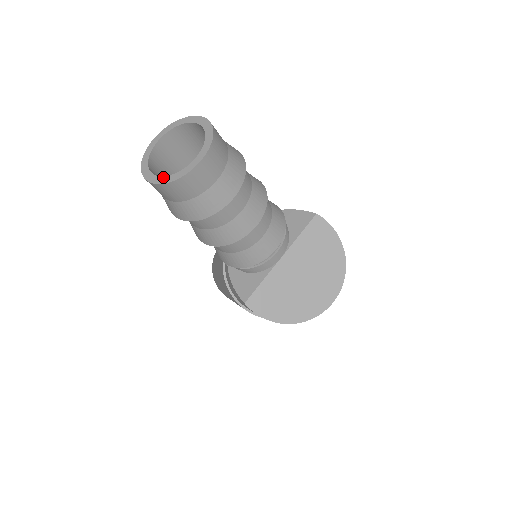
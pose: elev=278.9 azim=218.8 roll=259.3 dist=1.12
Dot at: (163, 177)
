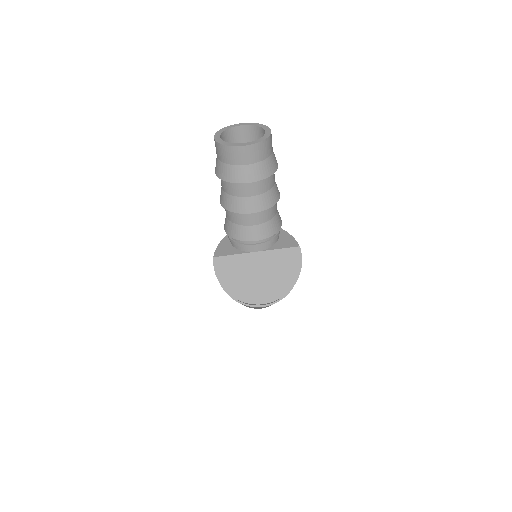
Dot at: (222, 140)
